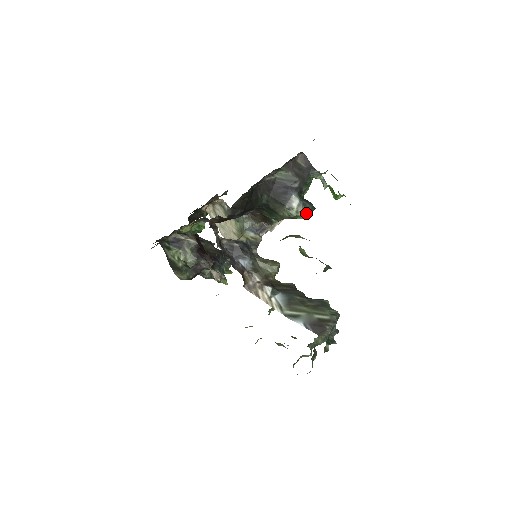
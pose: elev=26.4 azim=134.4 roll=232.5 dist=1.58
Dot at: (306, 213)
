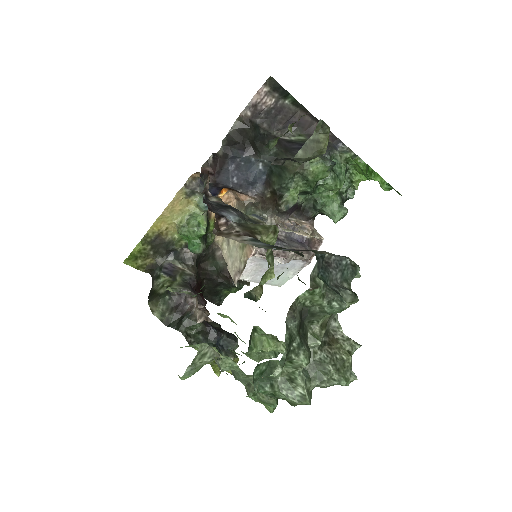
Dot at: (322, 161)
